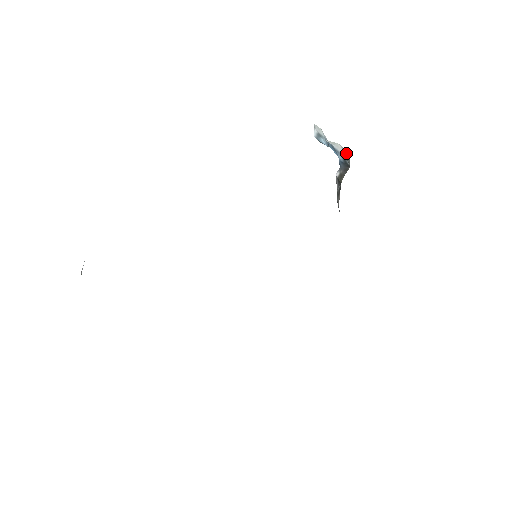
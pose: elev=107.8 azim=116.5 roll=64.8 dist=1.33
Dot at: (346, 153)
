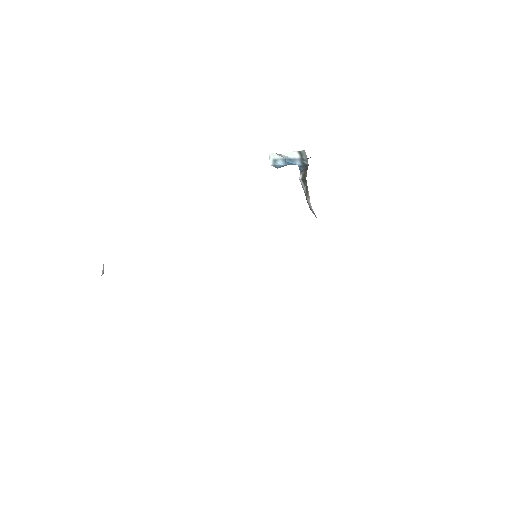
Dot at: (302, 154)
